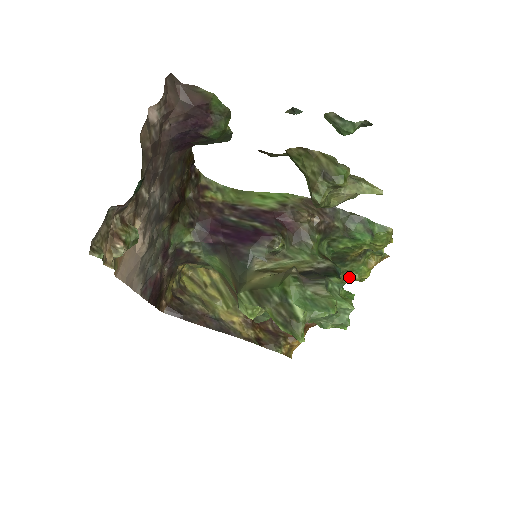
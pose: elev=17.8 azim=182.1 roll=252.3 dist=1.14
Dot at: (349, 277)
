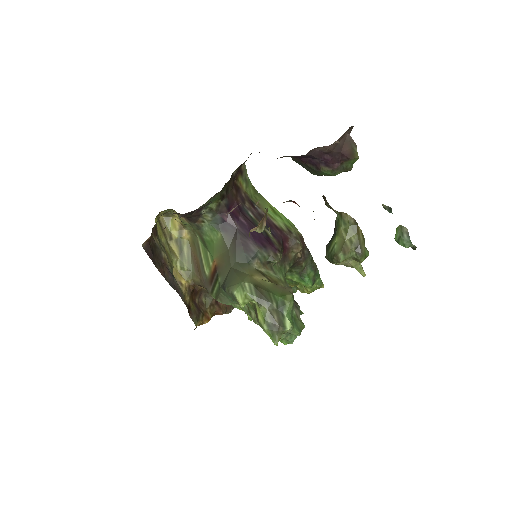
Dot at: occluded
